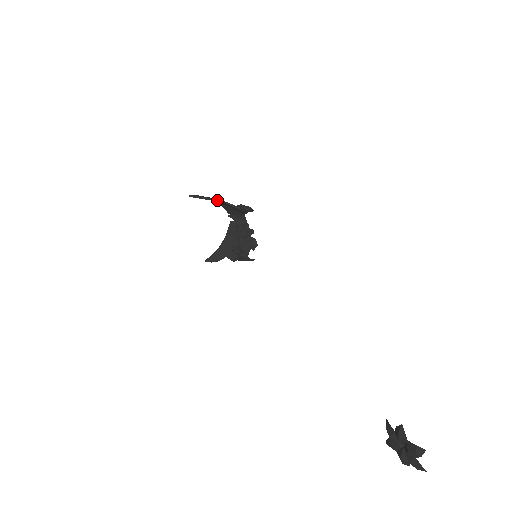
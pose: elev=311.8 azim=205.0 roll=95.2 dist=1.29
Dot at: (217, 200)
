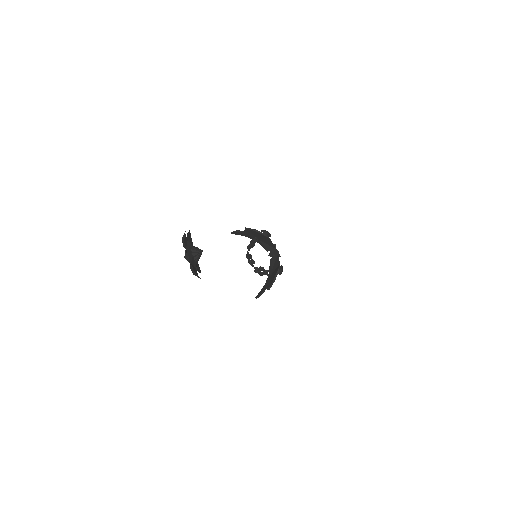
Dot at: (246, 232)
